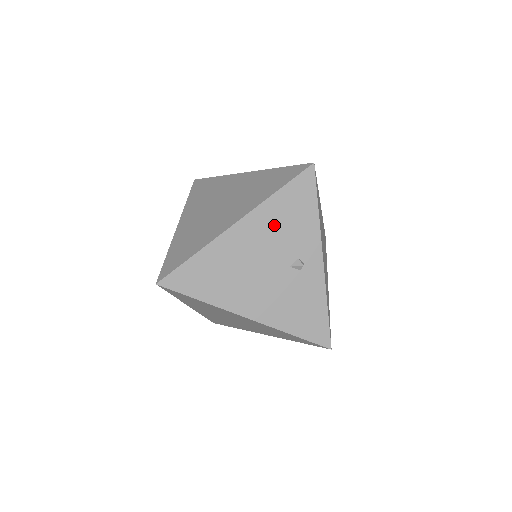
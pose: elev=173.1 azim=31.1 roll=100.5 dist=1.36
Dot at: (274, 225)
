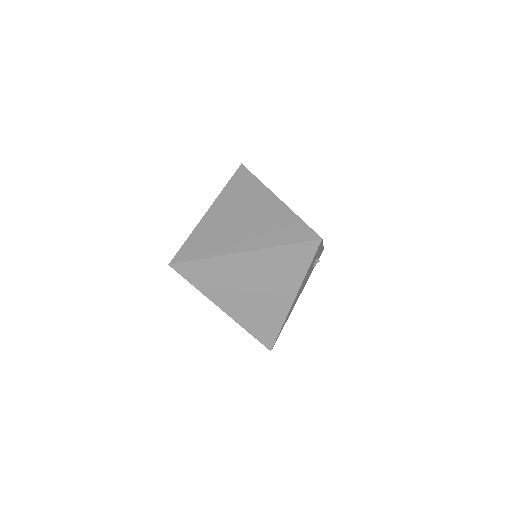
Dot at: (307, 274)
